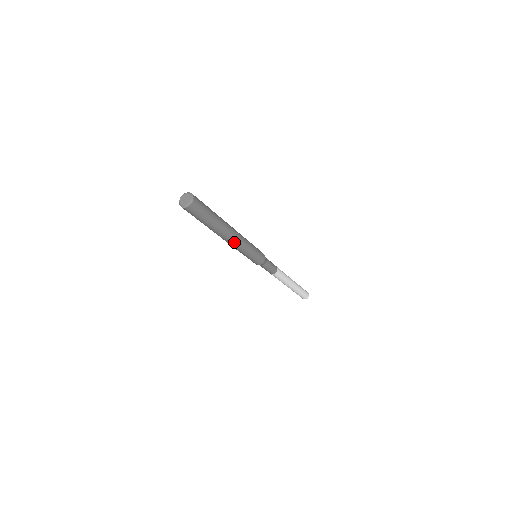
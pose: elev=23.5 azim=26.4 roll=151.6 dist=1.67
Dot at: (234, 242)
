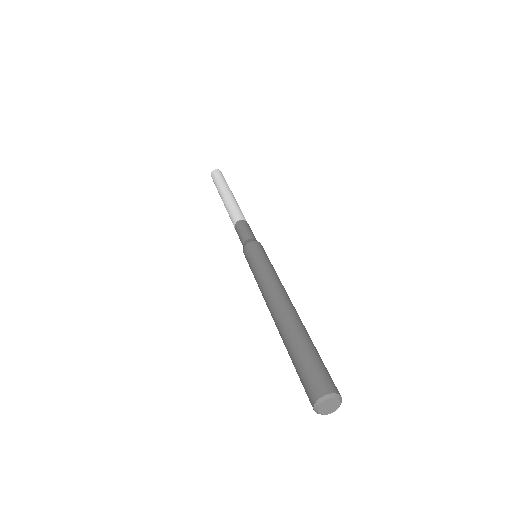
Dot at: occluded
